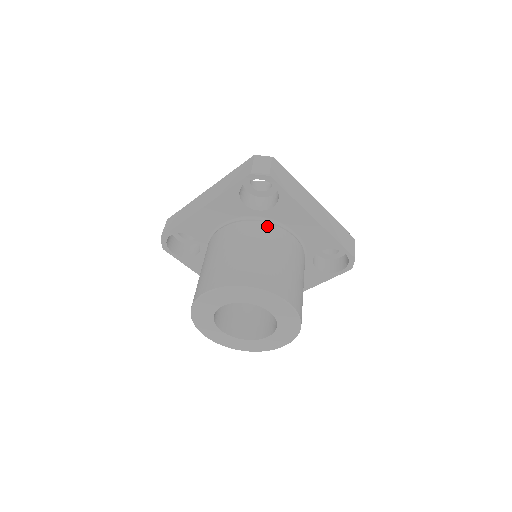
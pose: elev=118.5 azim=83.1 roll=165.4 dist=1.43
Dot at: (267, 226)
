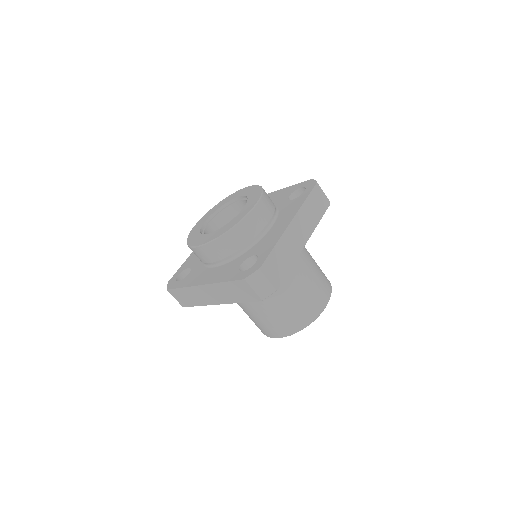
Dot at: occluded
